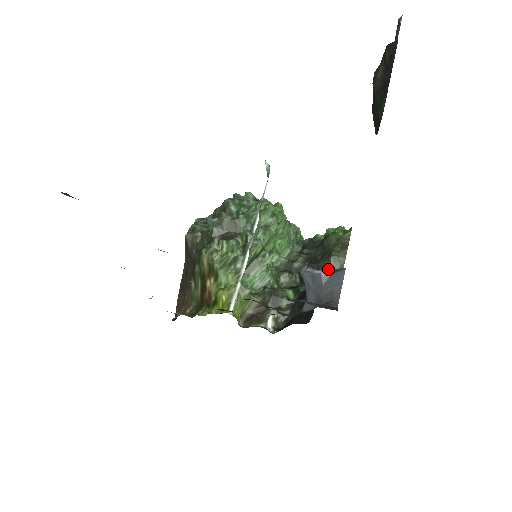
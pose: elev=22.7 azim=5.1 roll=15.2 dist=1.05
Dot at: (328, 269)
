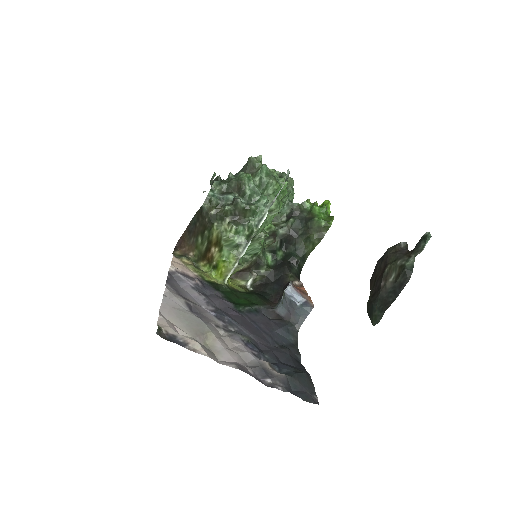
Dot at: (303, 247)
